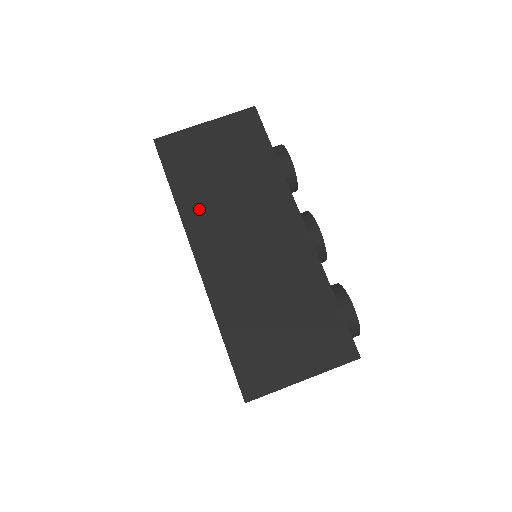
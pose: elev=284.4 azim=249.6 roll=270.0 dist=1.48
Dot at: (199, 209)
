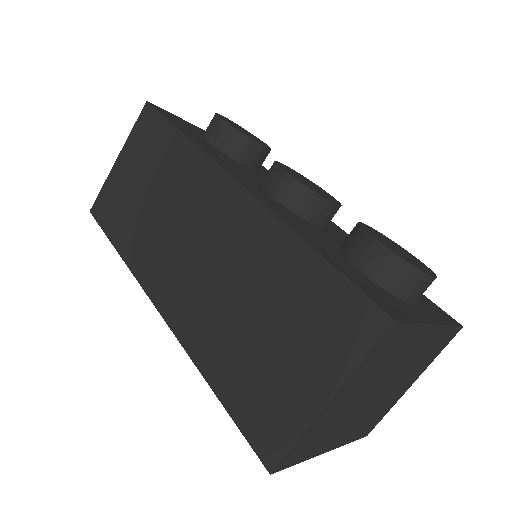
Dot at: (141, 250)
